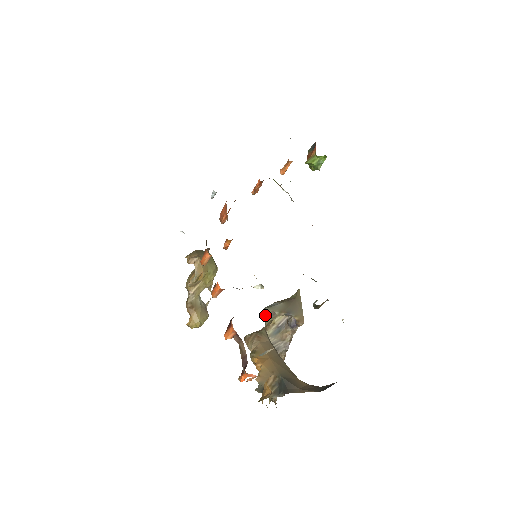
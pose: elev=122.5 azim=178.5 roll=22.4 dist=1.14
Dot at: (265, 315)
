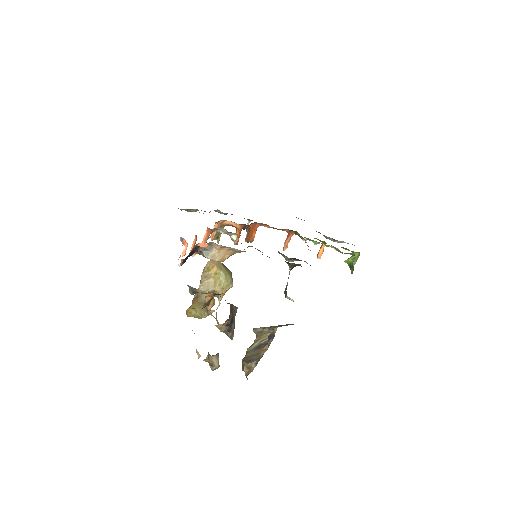
Dot at: (256, 339)
